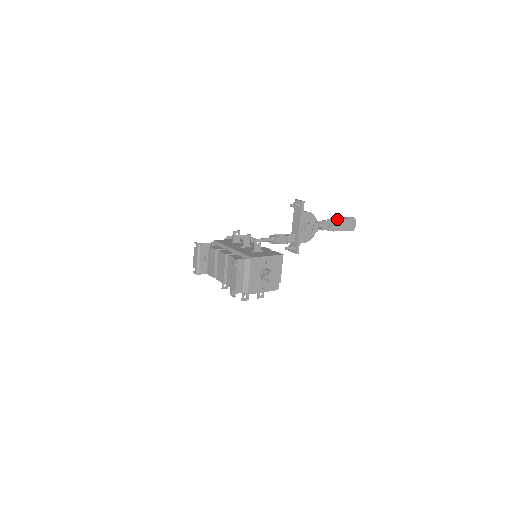
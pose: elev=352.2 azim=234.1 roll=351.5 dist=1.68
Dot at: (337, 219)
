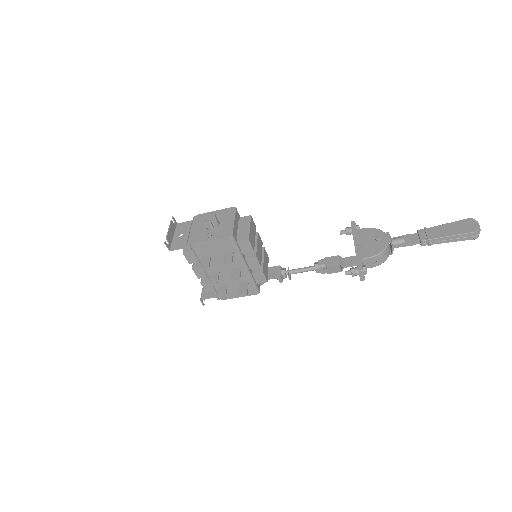
Dot at: (431, 227)
